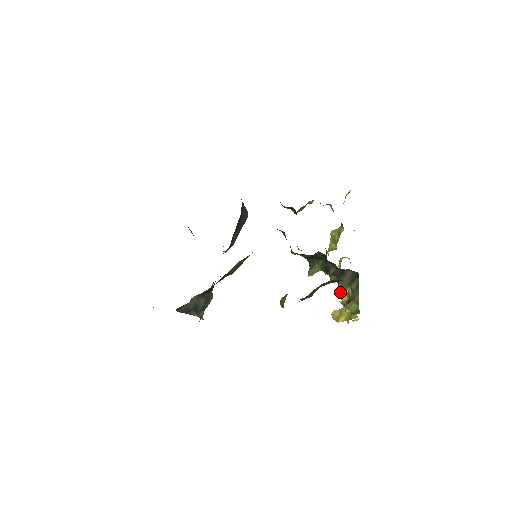
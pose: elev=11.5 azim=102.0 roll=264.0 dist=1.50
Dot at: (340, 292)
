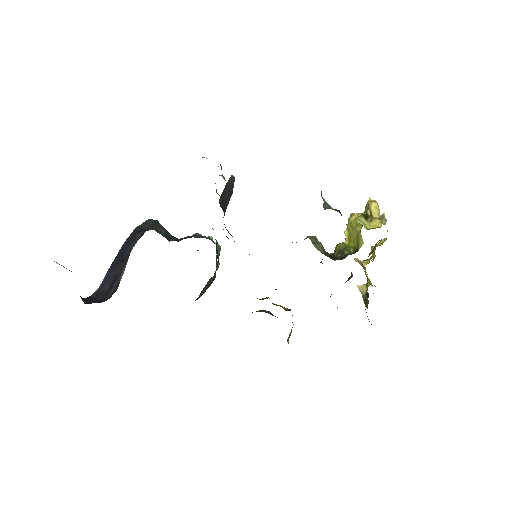
Dot at: occluded
